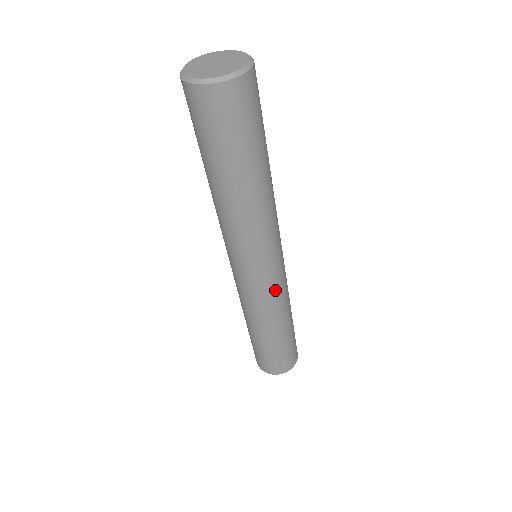
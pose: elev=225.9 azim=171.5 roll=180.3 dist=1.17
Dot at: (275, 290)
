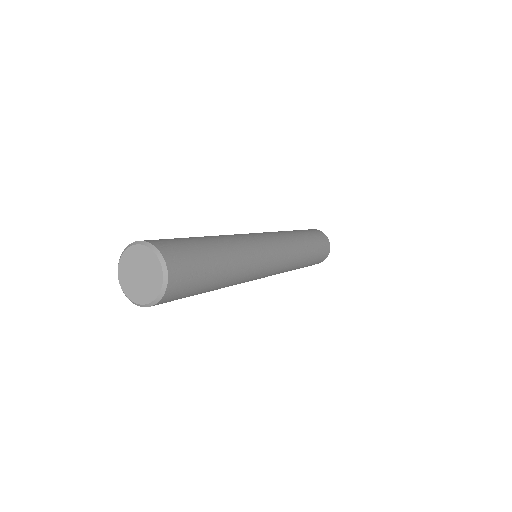
Dot at: (287, 258)
